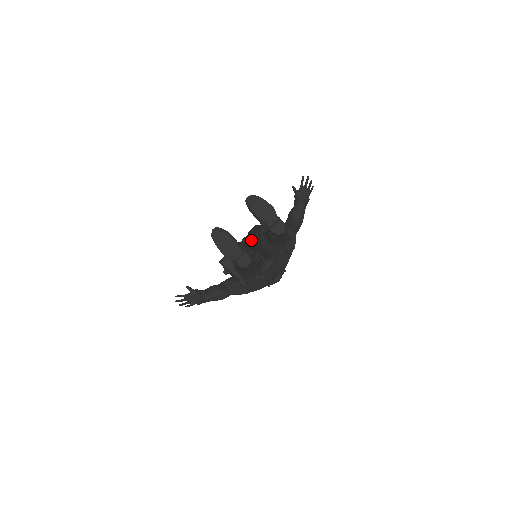
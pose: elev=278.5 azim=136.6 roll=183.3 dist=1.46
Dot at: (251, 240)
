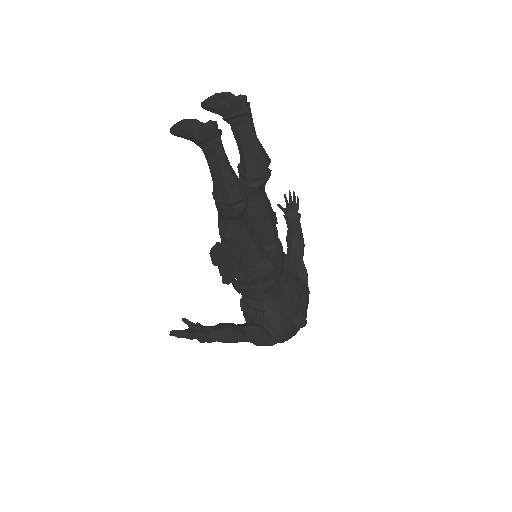
Dot at: occluded
